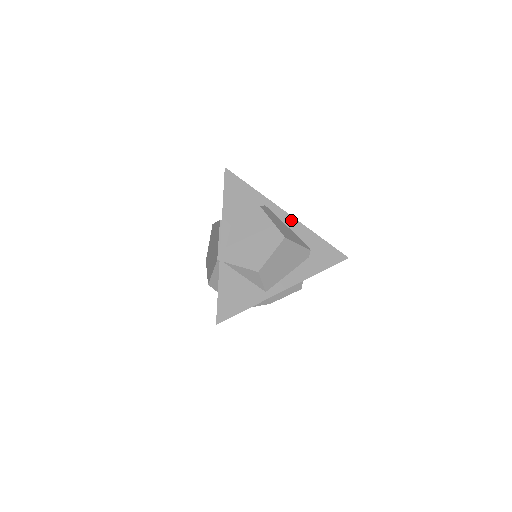
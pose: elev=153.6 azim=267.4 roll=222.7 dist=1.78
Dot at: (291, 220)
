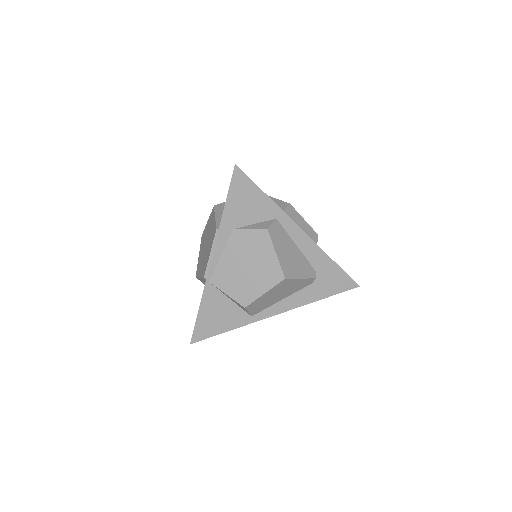
Dot at: (304, 239)
